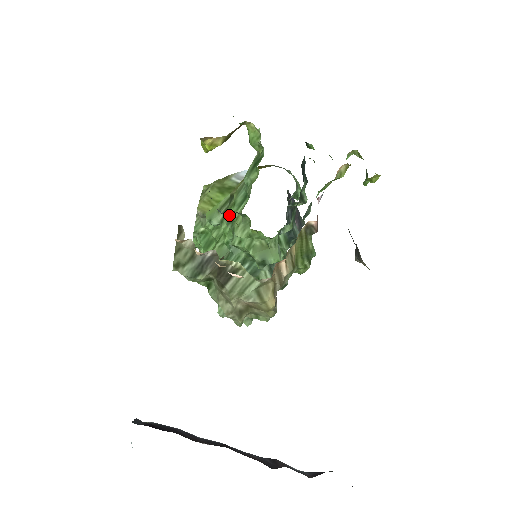
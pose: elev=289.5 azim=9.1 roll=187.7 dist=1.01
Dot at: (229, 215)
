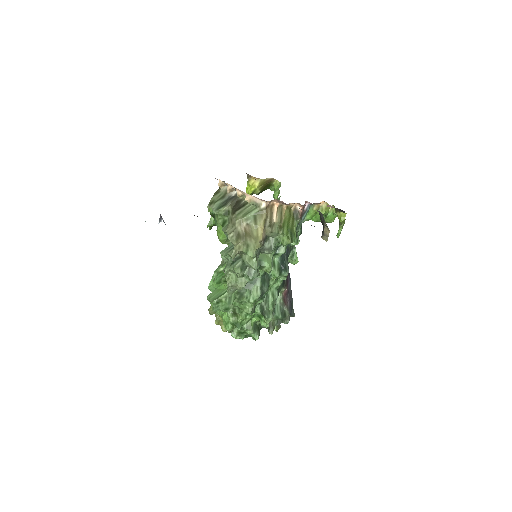
Dot at: occluded
